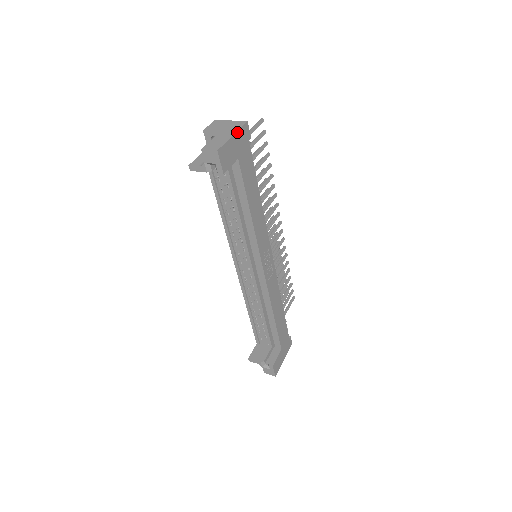
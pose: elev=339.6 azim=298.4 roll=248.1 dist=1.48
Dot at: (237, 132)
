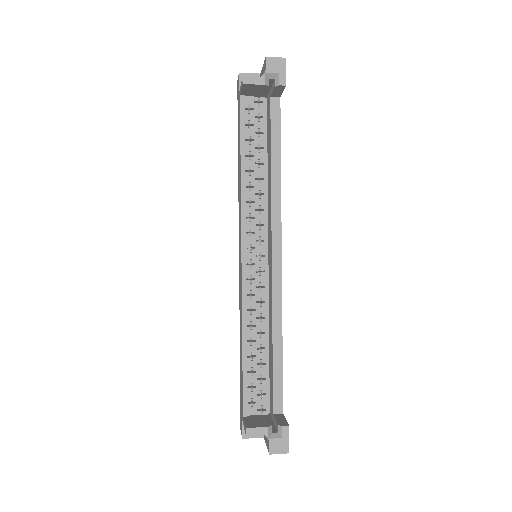
Dot at: occluded
